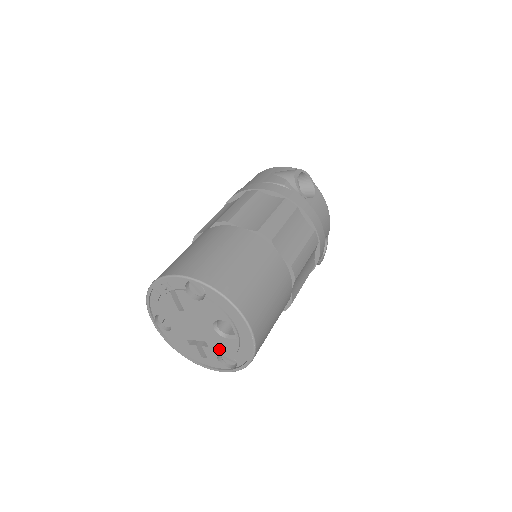
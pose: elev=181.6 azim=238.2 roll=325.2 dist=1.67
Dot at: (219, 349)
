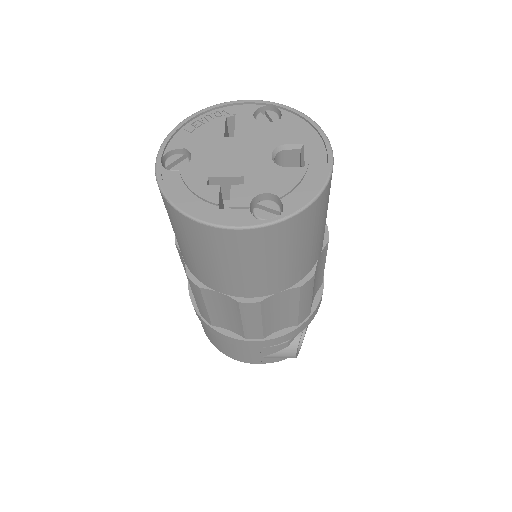
Dot at: (263, 186)
